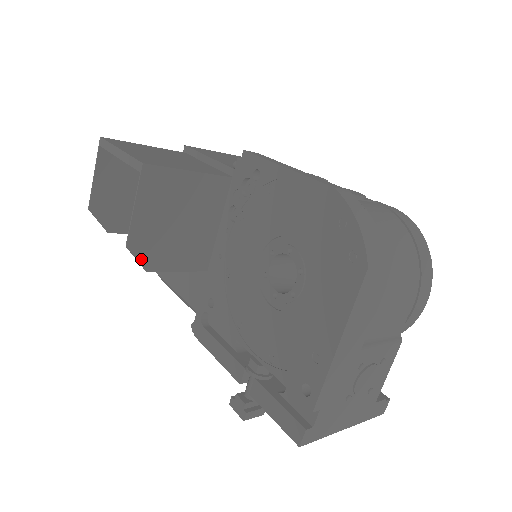
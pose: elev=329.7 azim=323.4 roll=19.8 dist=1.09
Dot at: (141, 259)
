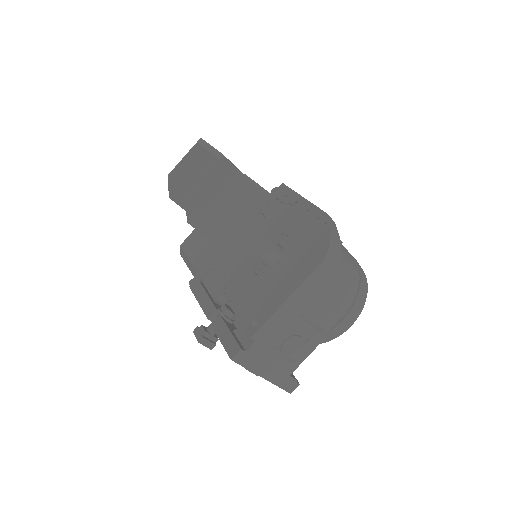
Dot at: (189, 212)
